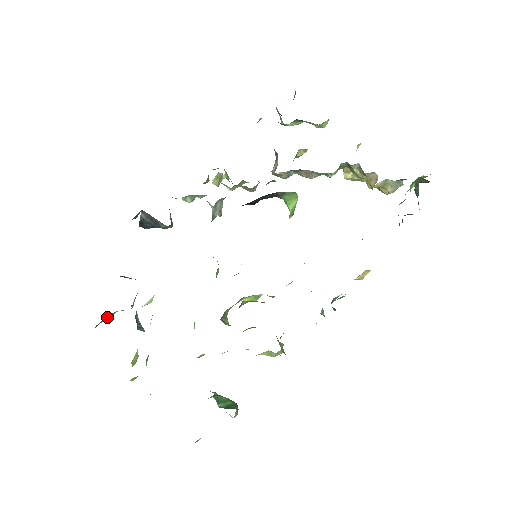
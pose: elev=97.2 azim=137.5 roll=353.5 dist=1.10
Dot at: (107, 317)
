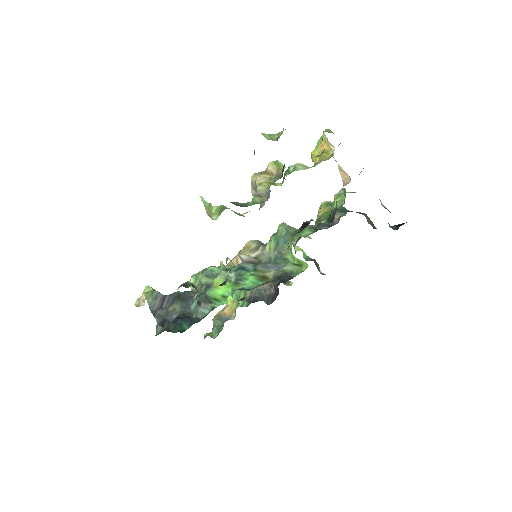
Dot at: occluded
